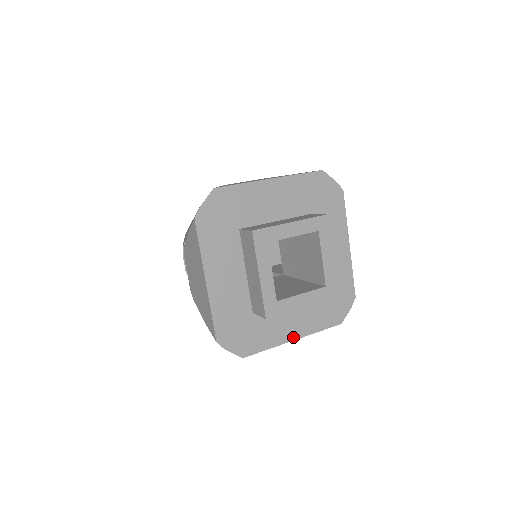
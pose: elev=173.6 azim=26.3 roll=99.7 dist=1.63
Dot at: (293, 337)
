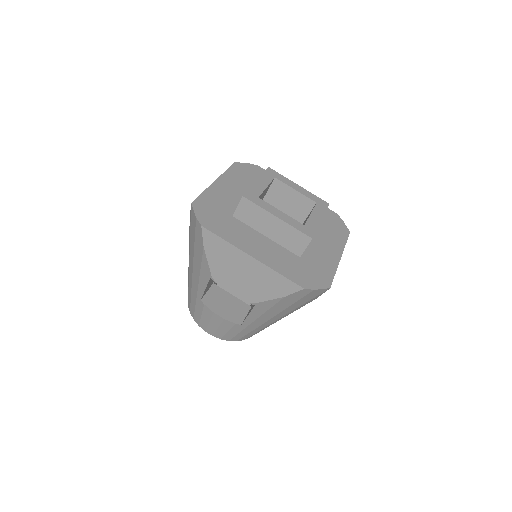
Dot at: (338, 256)
